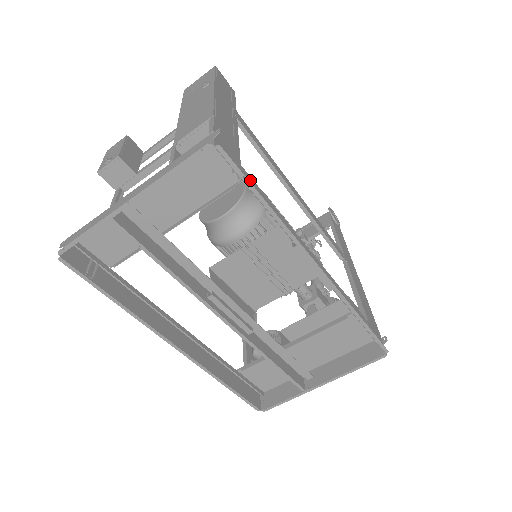
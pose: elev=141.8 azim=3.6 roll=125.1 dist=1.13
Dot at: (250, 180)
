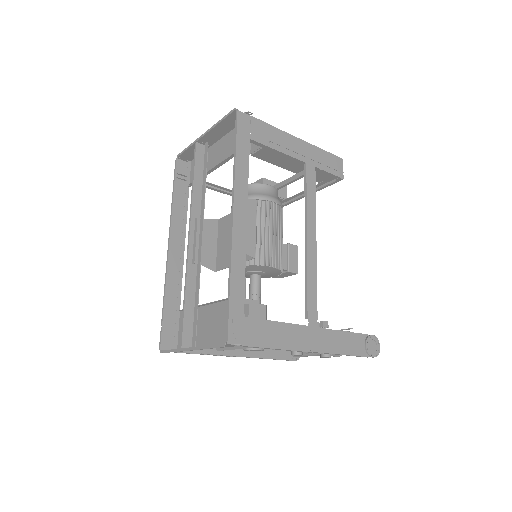
Dot at: (245, 145)
